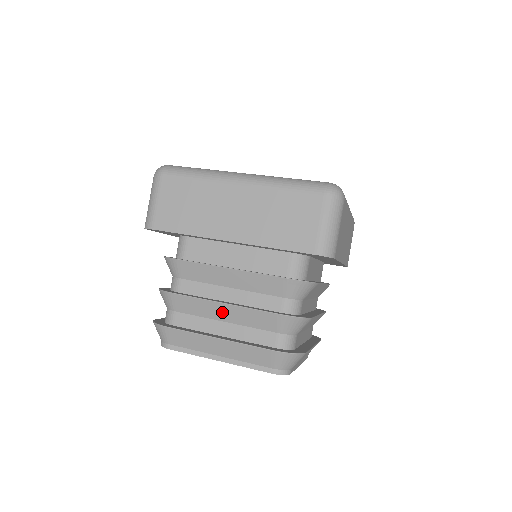
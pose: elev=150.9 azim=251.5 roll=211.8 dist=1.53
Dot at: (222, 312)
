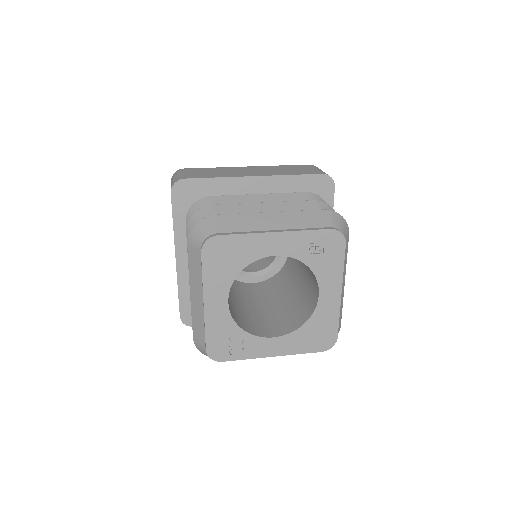
Dot at: (264, 211)
